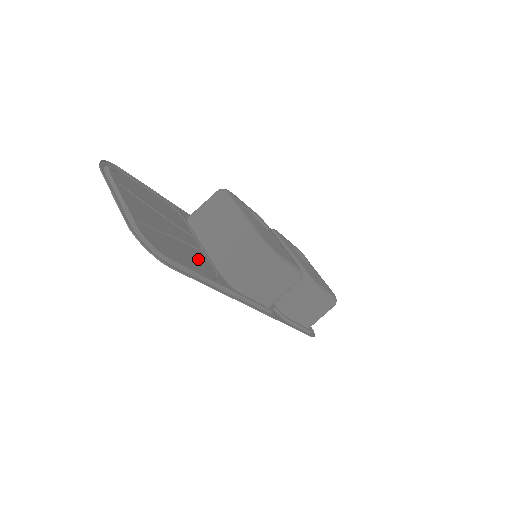
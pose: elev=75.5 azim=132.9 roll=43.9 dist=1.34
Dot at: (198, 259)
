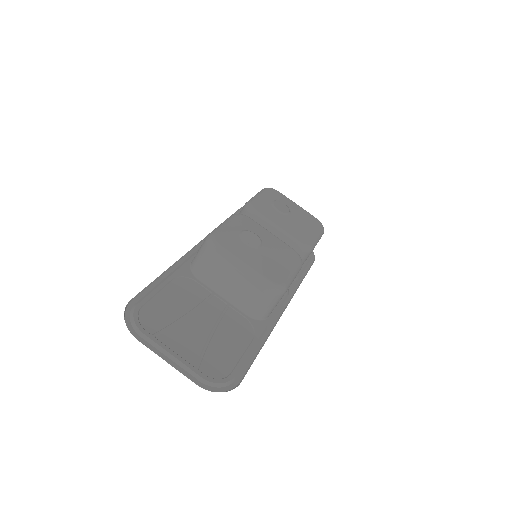
Dot at: (235, 328)
